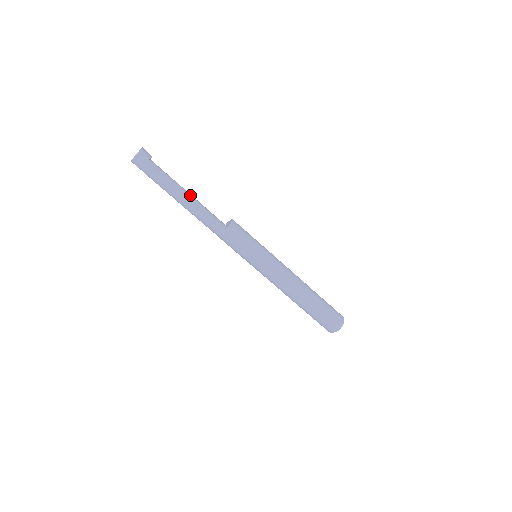
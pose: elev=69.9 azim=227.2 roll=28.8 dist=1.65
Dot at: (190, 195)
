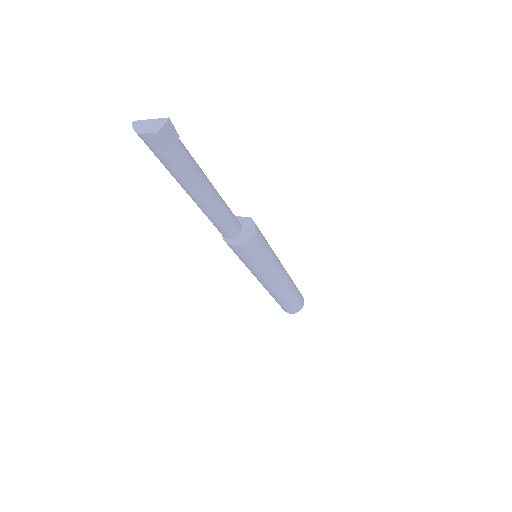
Dot at: (210, 200)
